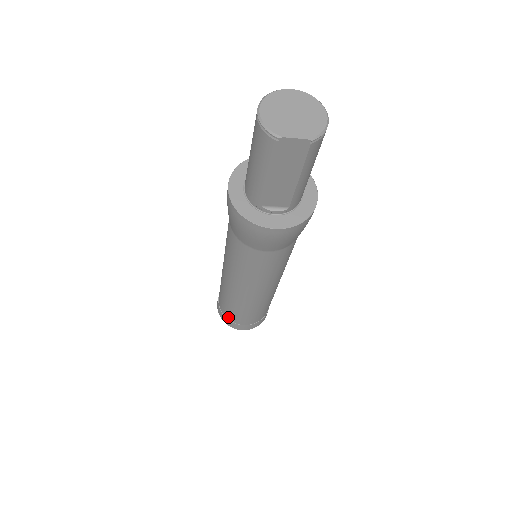
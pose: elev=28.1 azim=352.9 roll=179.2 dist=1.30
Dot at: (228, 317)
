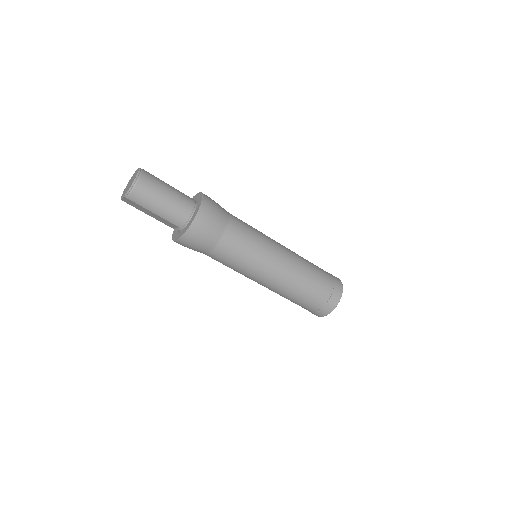
Dot at: occluded
